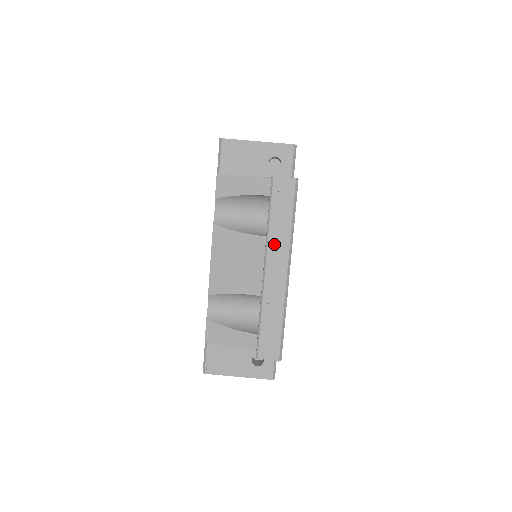
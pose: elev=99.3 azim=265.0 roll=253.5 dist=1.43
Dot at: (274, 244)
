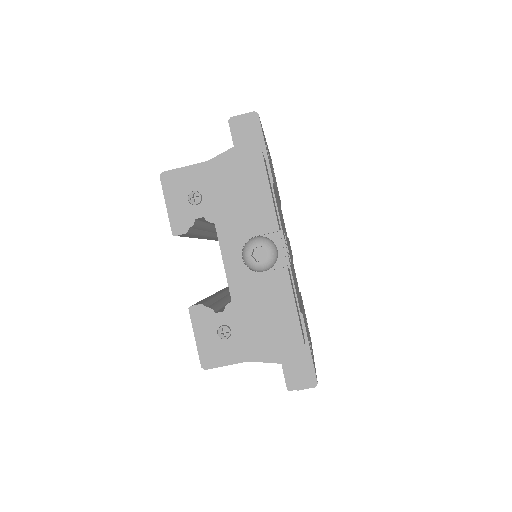
Dot at: occluded
